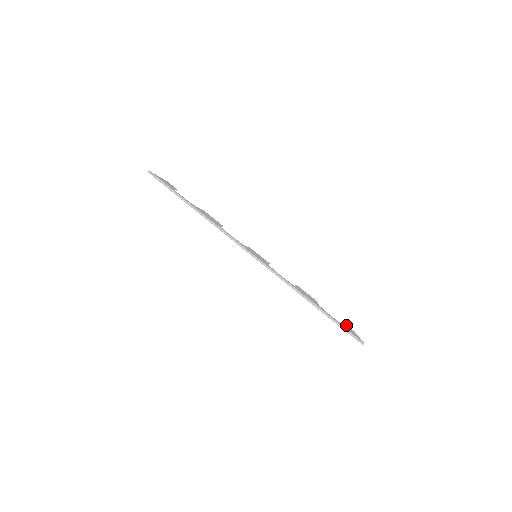
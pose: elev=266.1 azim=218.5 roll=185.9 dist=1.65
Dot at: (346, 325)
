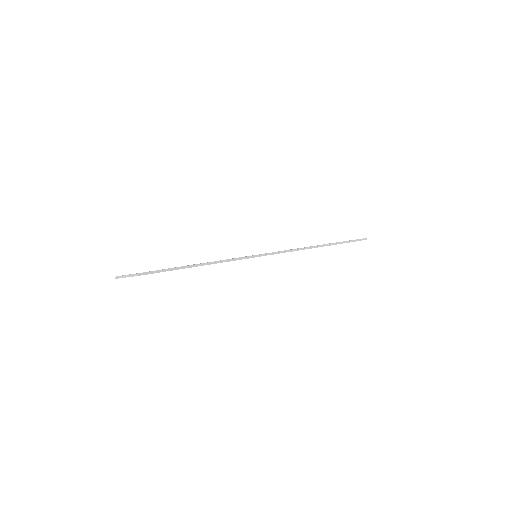
Dot at: occluded
